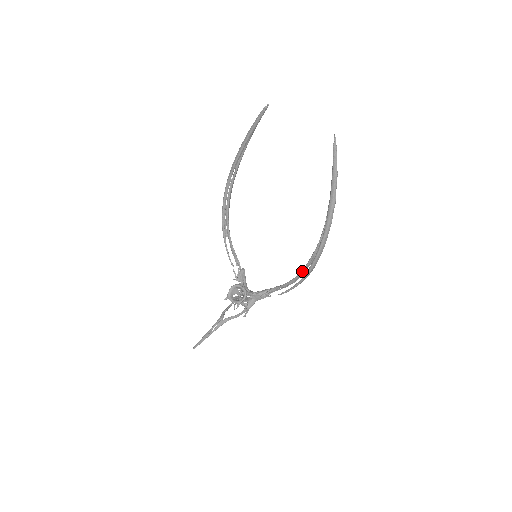
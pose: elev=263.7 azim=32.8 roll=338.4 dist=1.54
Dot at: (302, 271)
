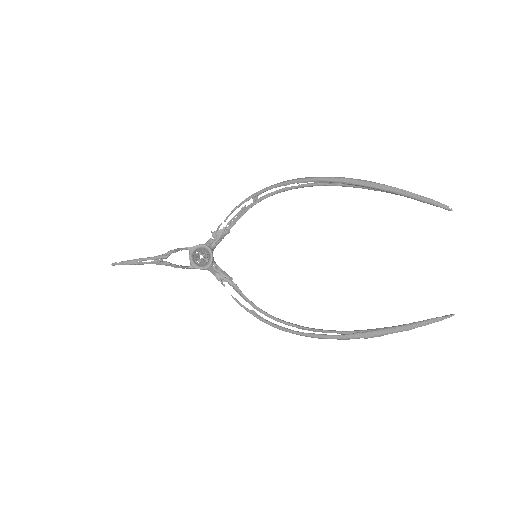
Dot at: (275, 318)
